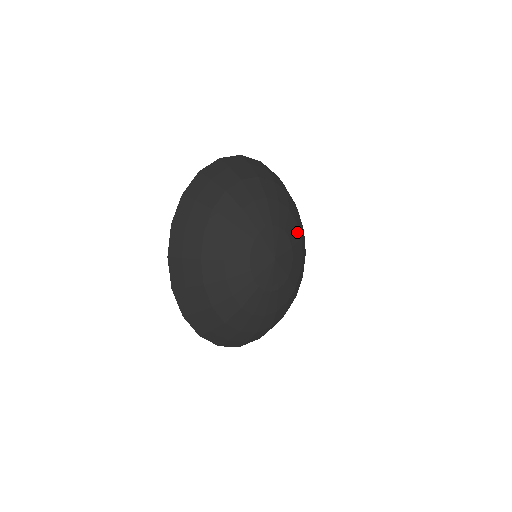
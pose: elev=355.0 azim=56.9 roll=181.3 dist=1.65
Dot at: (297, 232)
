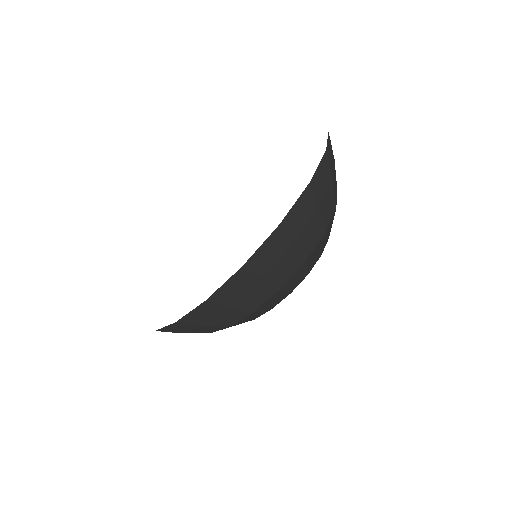
Dot at: occluded
